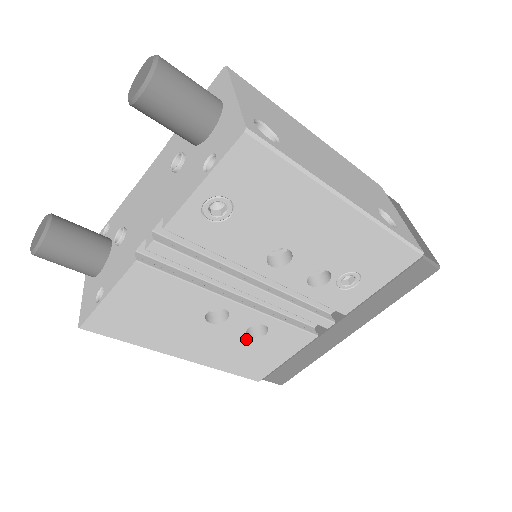
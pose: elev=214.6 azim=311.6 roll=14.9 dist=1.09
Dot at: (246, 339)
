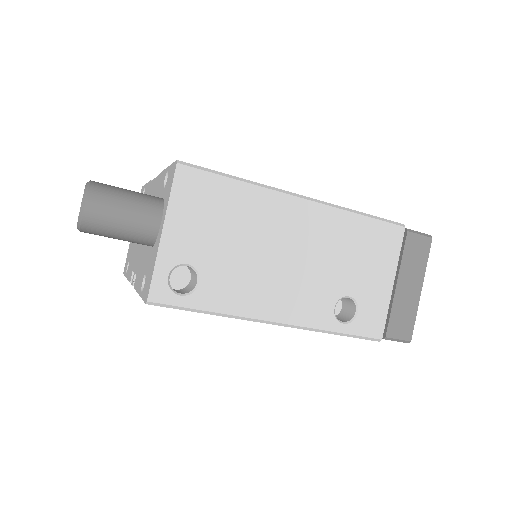
Dot at: occluded
